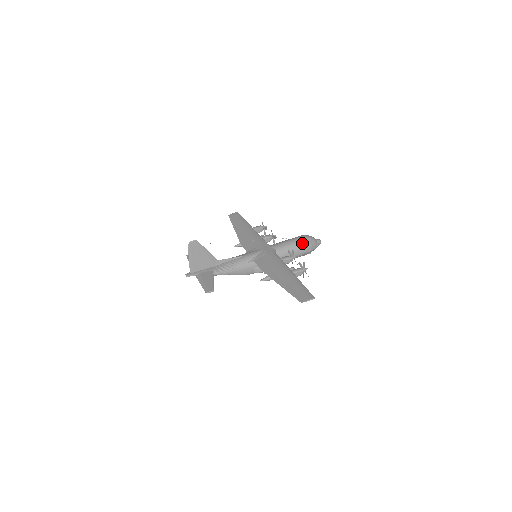
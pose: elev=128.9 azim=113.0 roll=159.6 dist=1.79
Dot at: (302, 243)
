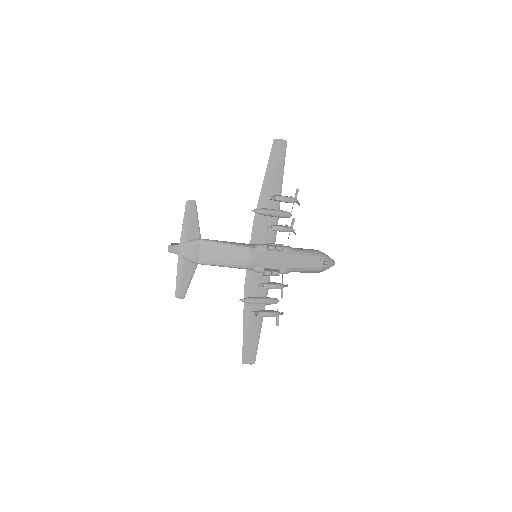
Dot at: occluded
